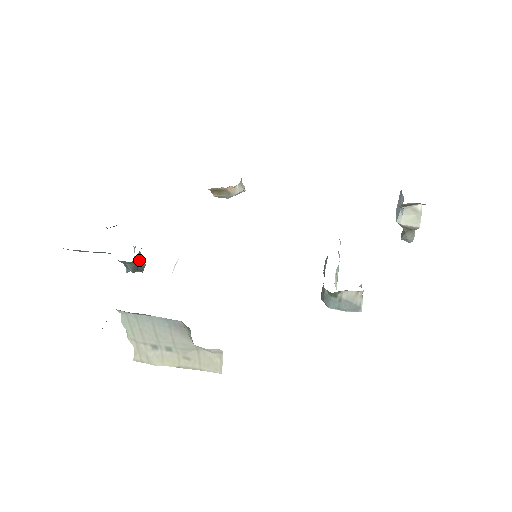
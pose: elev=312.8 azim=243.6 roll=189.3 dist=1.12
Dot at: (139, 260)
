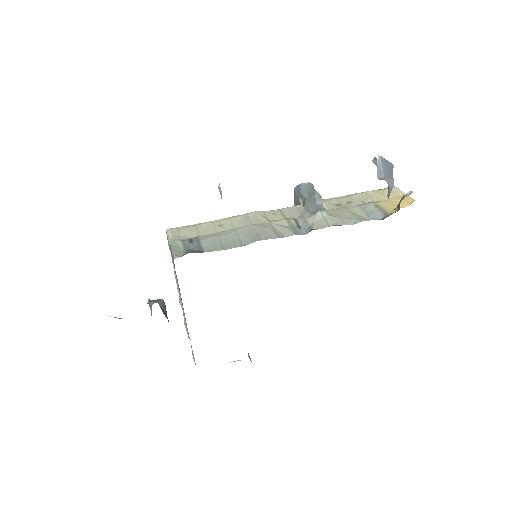
Dot at: occluded
